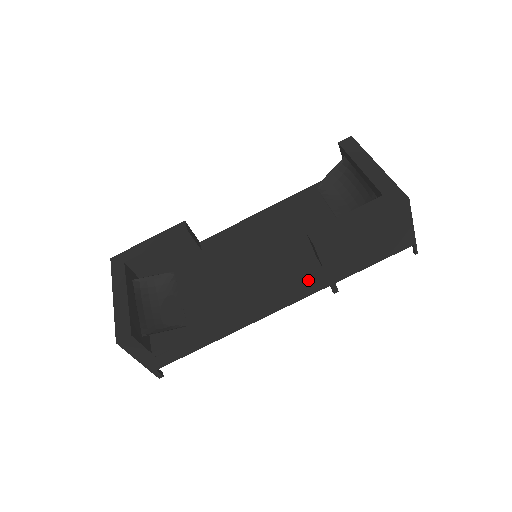
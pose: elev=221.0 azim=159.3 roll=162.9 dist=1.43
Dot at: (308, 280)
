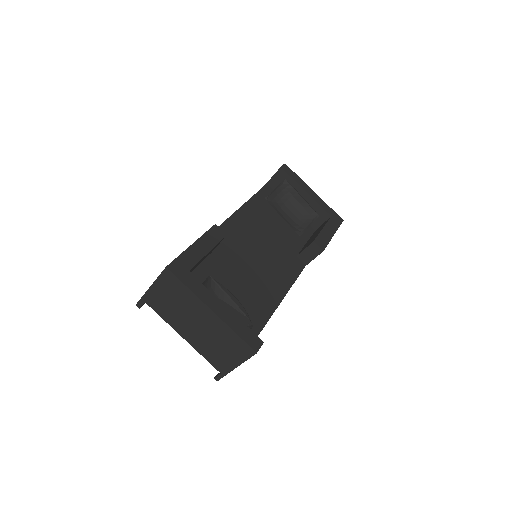
Dot at: occluded
